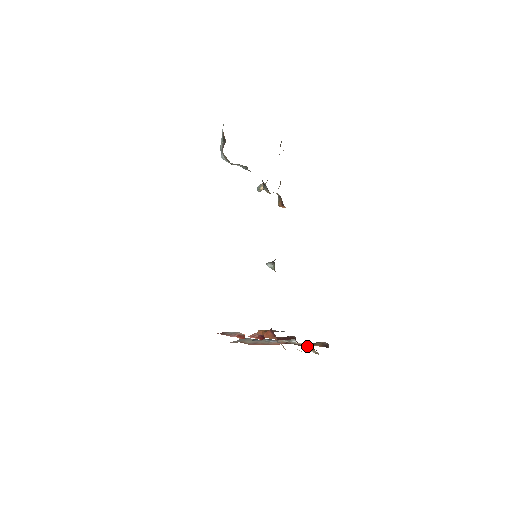
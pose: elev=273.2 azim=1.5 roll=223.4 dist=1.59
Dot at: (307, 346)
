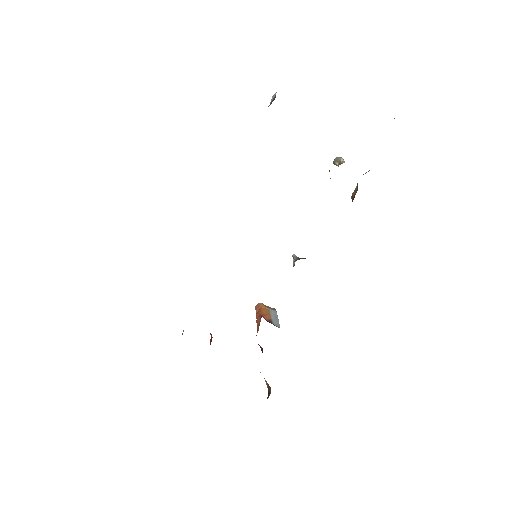
Dot at: occluded
